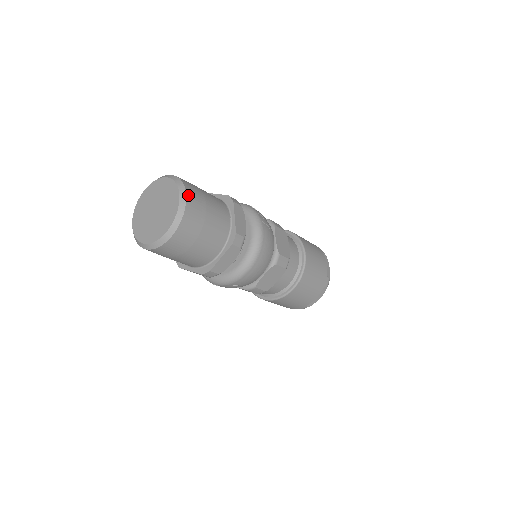
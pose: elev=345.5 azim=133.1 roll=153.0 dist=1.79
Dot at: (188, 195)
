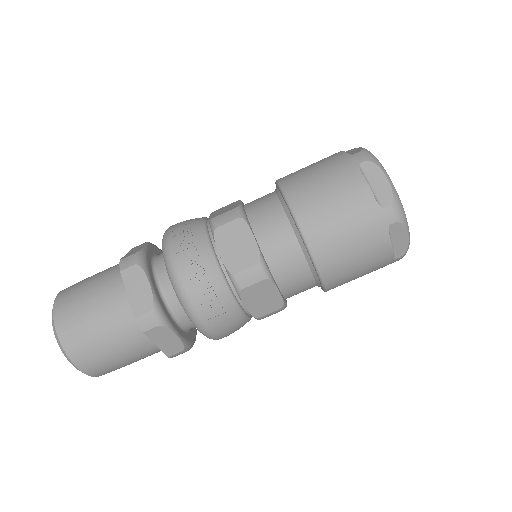
Dot at: (82, 369)
